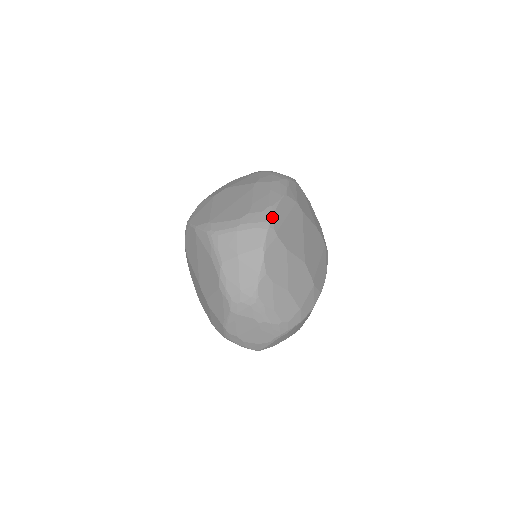
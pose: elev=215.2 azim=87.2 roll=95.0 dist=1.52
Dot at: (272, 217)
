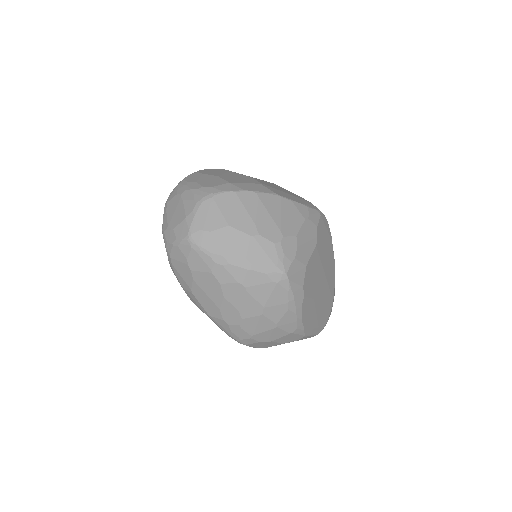
Dot at: occluded
